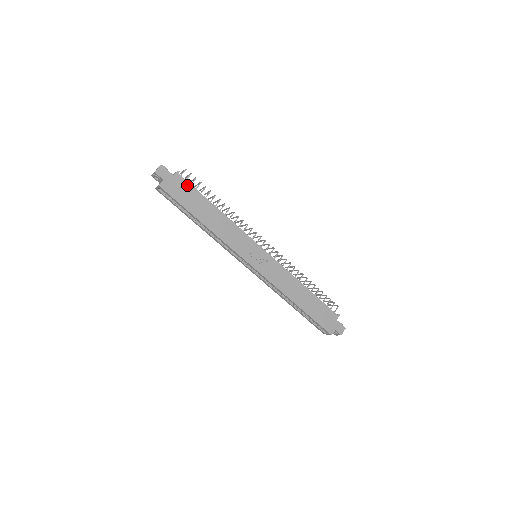
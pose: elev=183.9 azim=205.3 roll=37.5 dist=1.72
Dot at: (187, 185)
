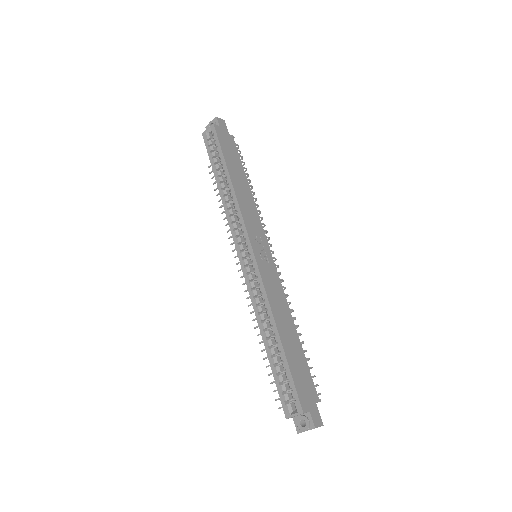
Dot at: (235, 148)
